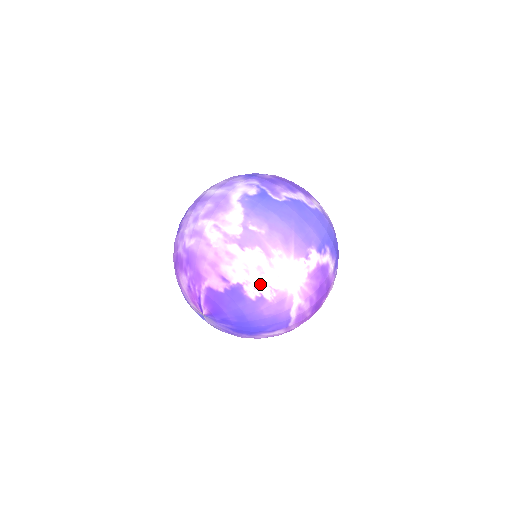
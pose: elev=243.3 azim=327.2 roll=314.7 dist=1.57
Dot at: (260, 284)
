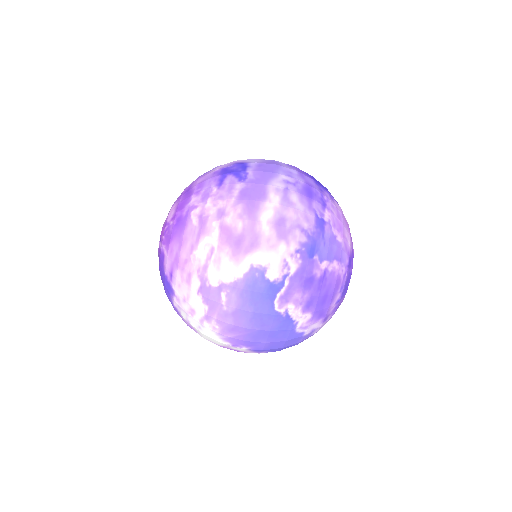
Dot at: (184, 312)
